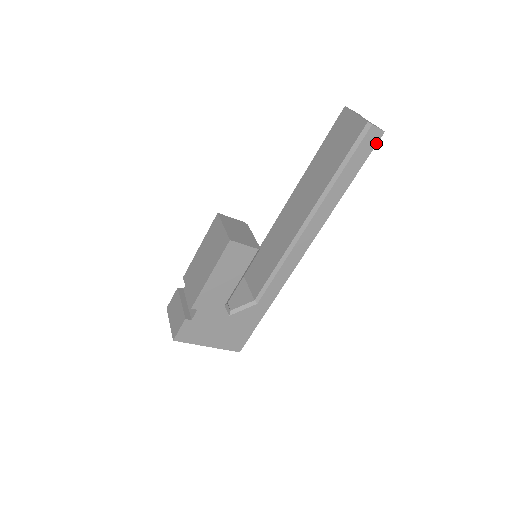
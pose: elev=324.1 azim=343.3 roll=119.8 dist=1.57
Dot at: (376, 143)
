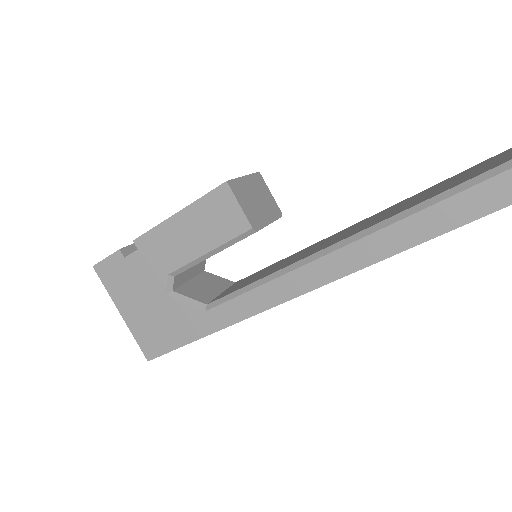
Dot at: out of frame
